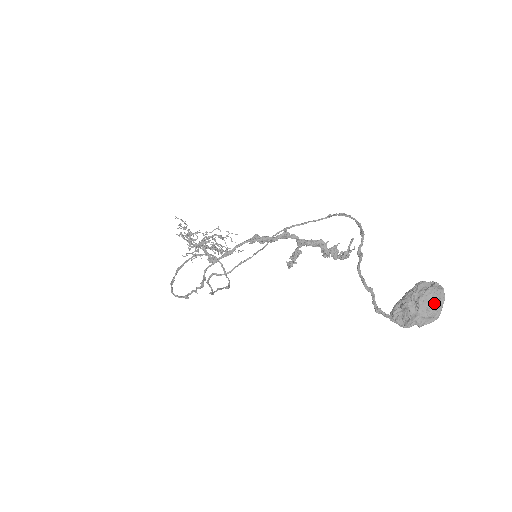
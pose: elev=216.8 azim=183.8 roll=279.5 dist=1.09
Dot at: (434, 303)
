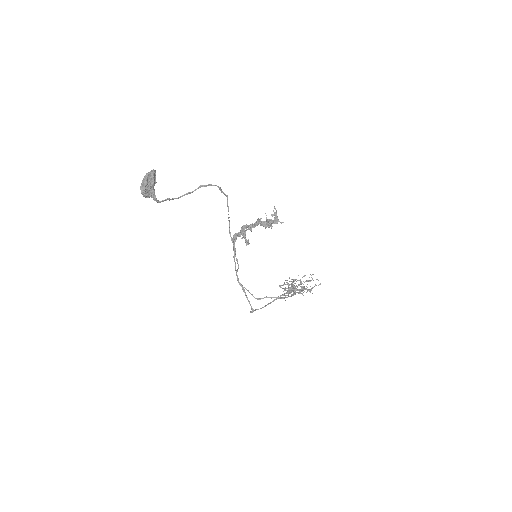
Dot at: (145, 176)
